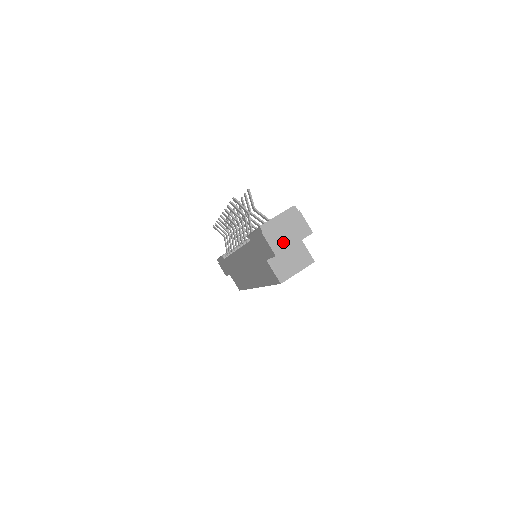
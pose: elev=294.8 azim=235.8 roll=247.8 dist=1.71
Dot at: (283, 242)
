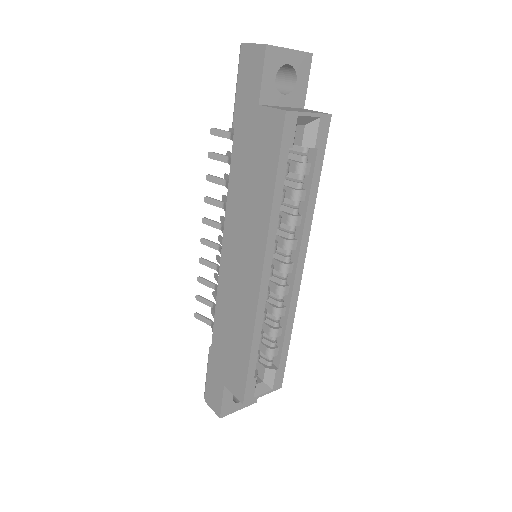
Dot at: occluded
